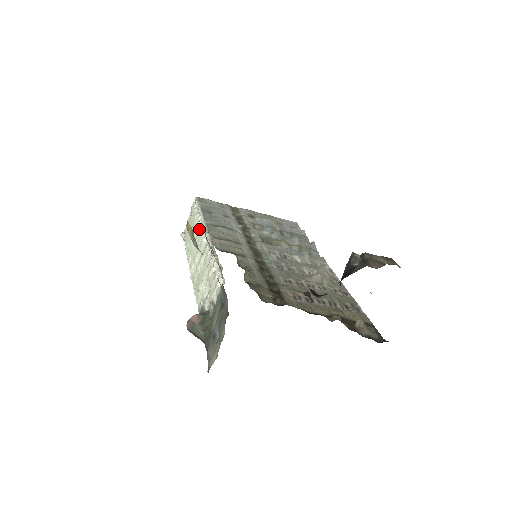
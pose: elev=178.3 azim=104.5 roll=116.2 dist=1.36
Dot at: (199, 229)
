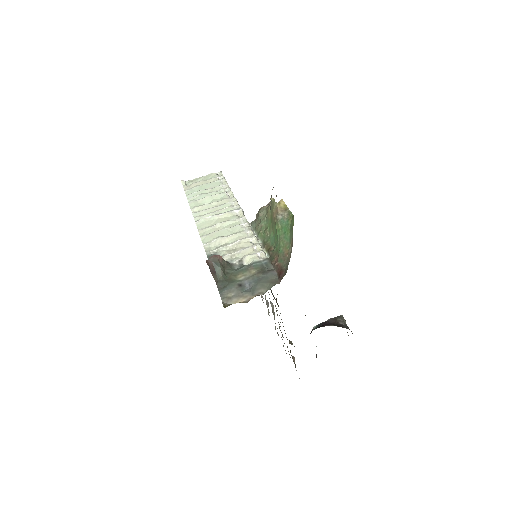
Dot at: (226, 198)
